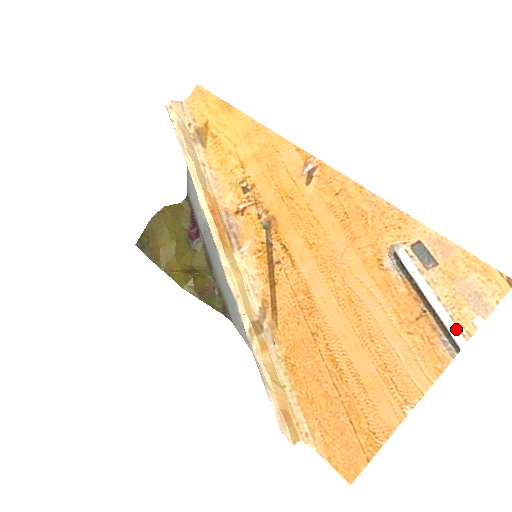
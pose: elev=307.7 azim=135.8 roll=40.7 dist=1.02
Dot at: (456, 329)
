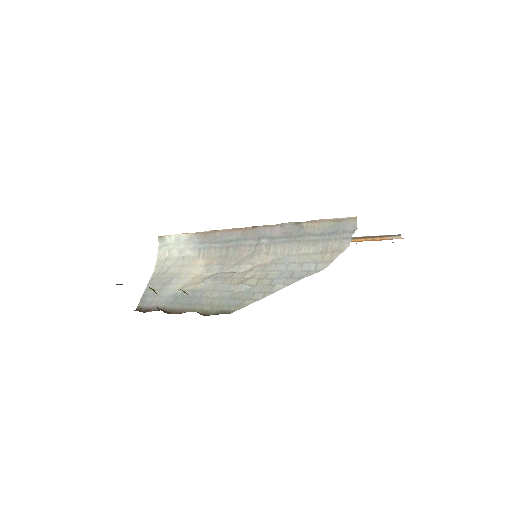
Dot at: occluded
